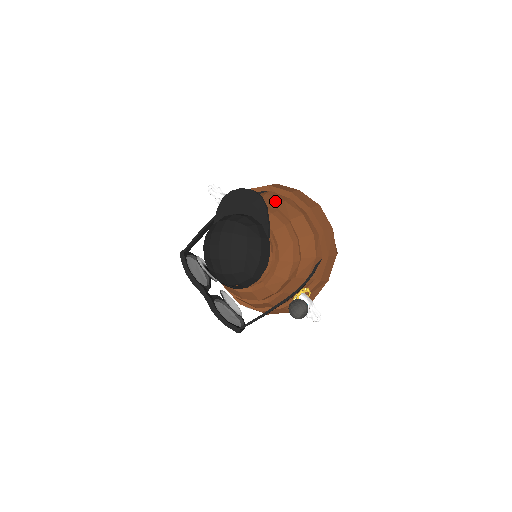
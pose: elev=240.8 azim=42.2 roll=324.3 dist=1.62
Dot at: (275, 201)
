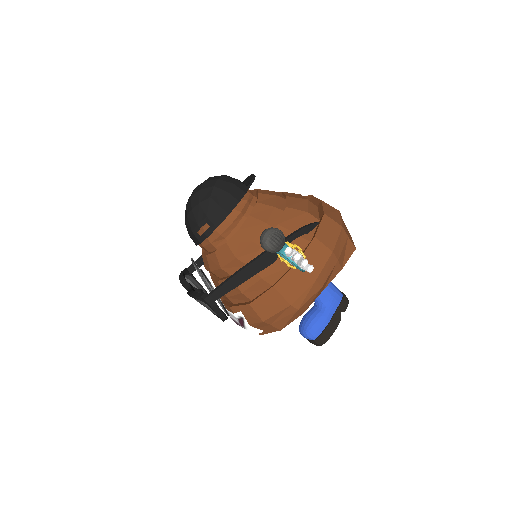
Dot at: occluded
